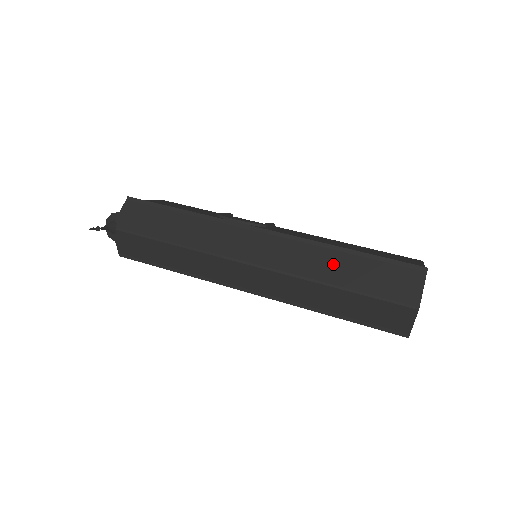
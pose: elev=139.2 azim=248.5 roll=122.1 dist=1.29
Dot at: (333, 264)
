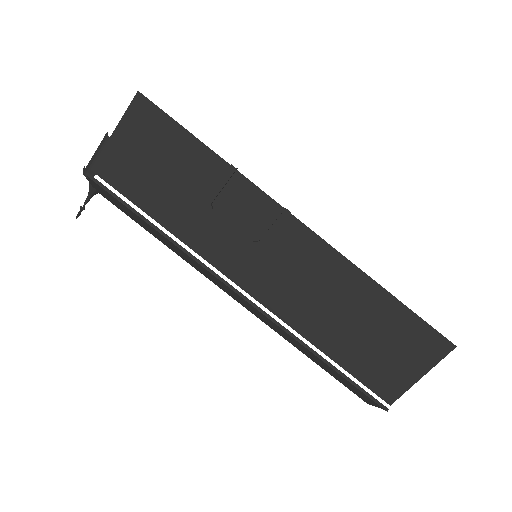
Dot at: (305, 351)
